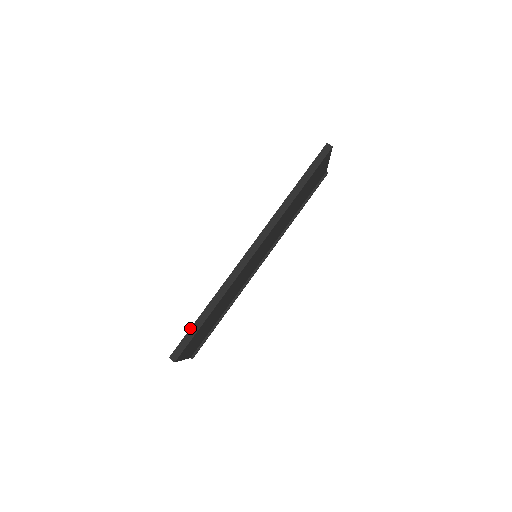
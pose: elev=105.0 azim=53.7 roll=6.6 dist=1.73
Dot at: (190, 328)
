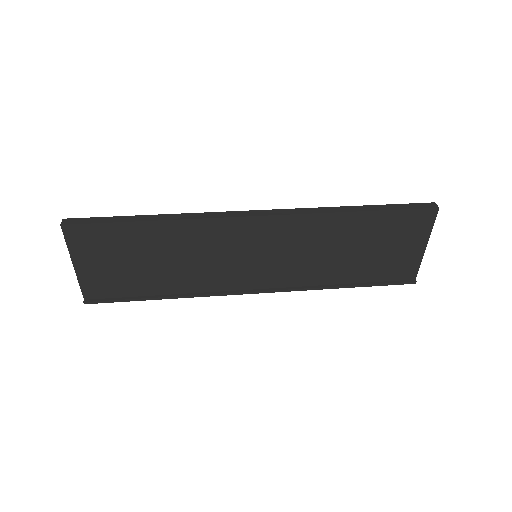
Dot at: (115, 216)
